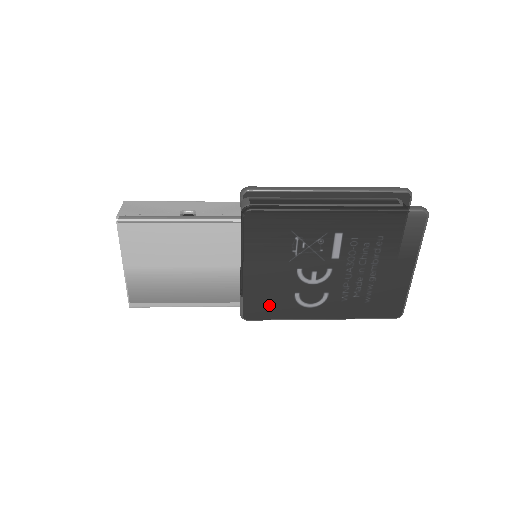
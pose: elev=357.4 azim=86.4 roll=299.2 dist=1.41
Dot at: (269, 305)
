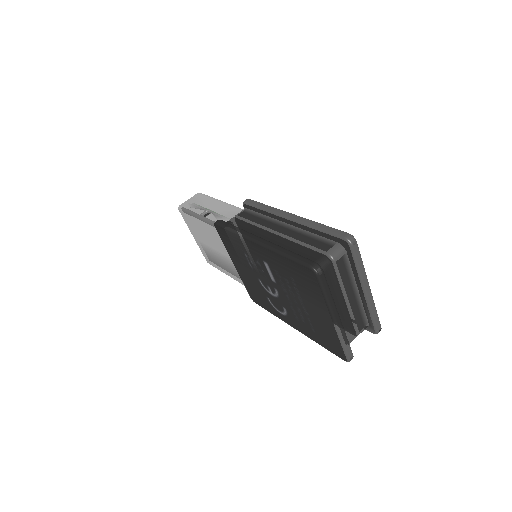
Dot at: (259, 298)
